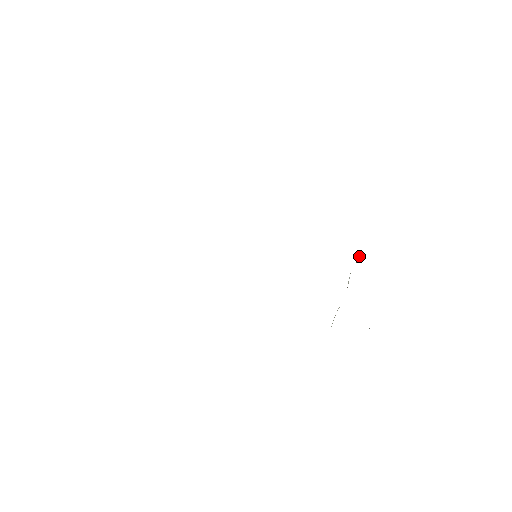
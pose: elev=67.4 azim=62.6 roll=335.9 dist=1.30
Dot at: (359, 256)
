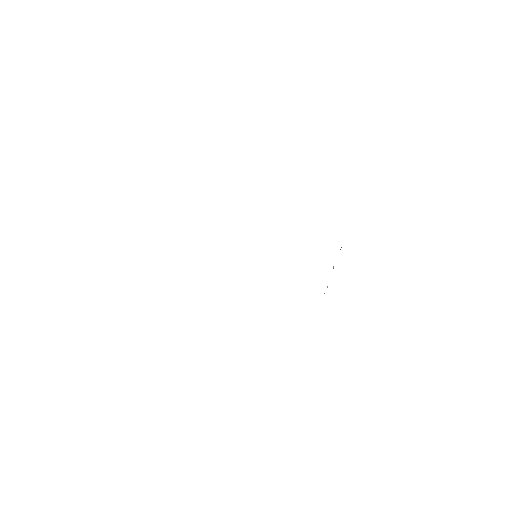
Dot at: occluded
